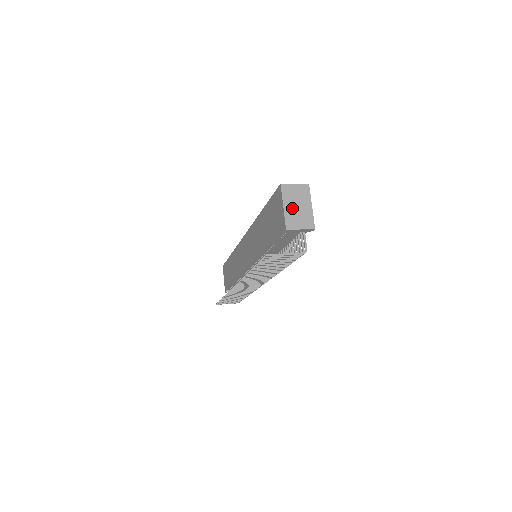
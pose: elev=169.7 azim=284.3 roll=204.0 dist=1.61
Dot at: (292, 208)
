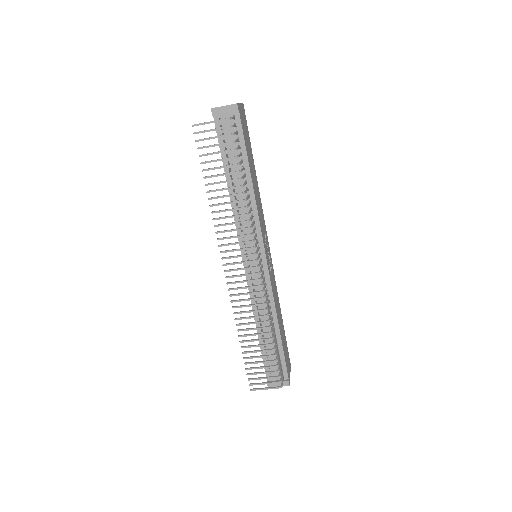
Dot at: occluded
